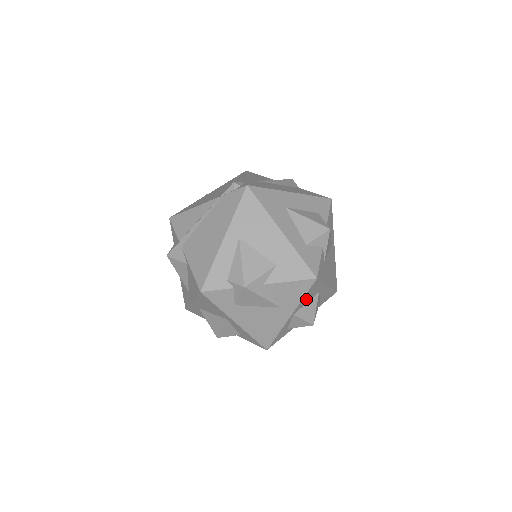
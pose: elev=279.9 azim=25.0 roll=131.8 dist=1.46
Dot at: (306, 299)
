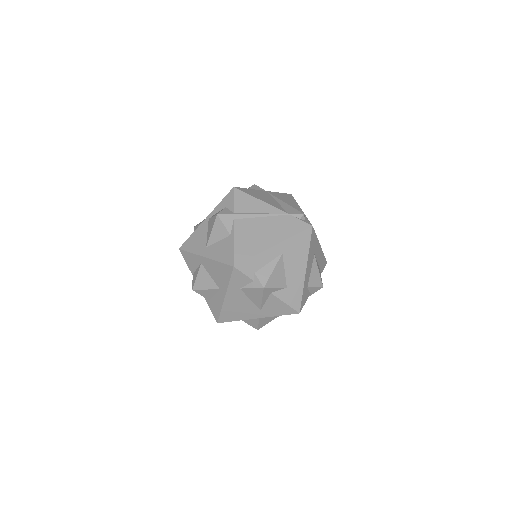
Dot at: occluded
